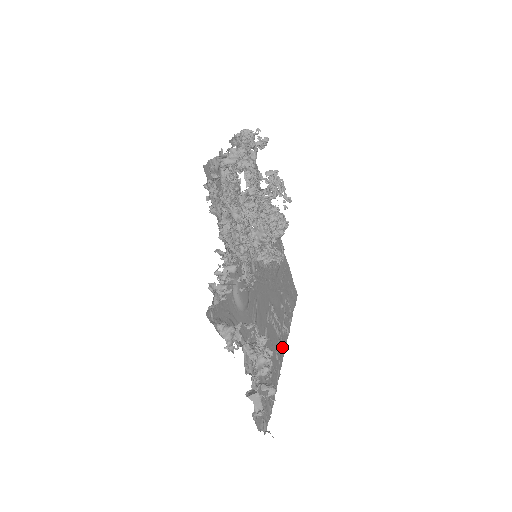
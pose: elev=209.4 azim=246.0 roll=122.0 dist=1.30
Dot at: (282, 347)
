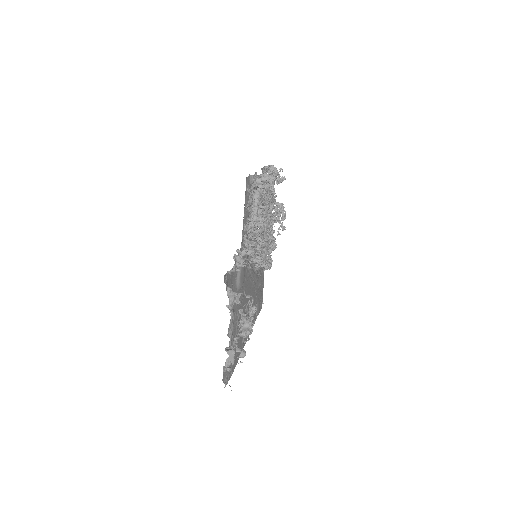
Dot at: occluded
